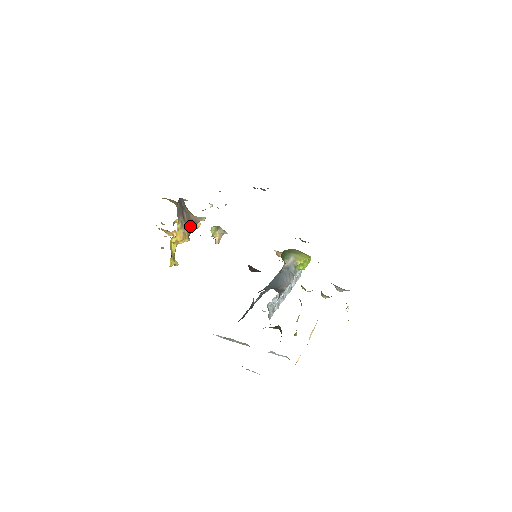
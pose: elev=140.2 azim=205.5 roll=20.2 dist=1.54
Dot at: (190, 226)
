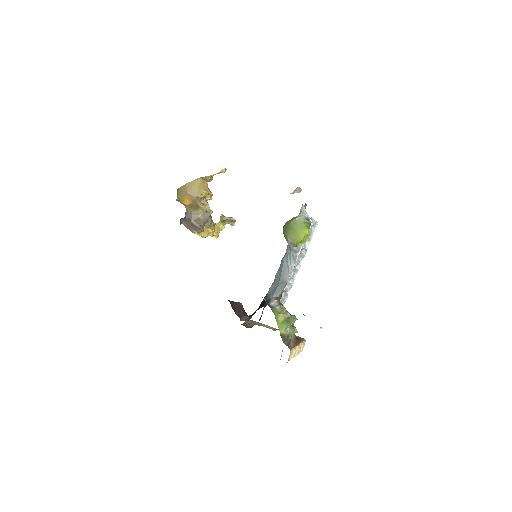
Dot at: (205, 223)
